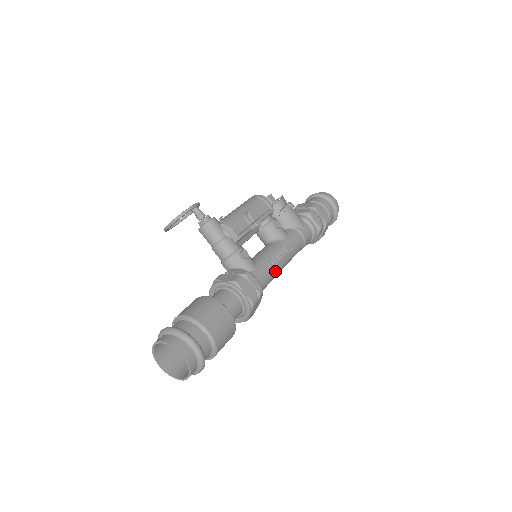
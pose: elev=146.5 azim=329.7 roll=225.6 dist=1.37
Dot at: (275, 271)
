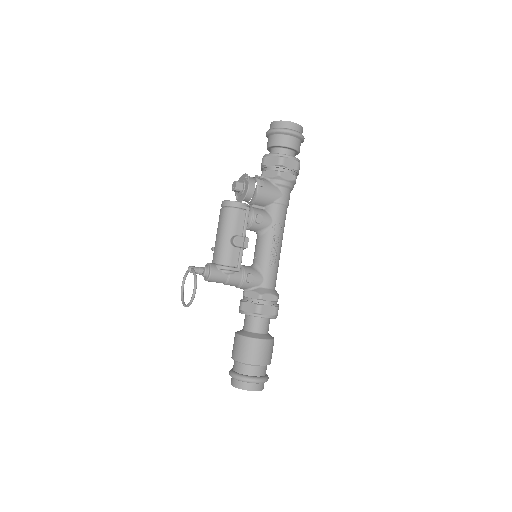
Dot at: (277, 263)
